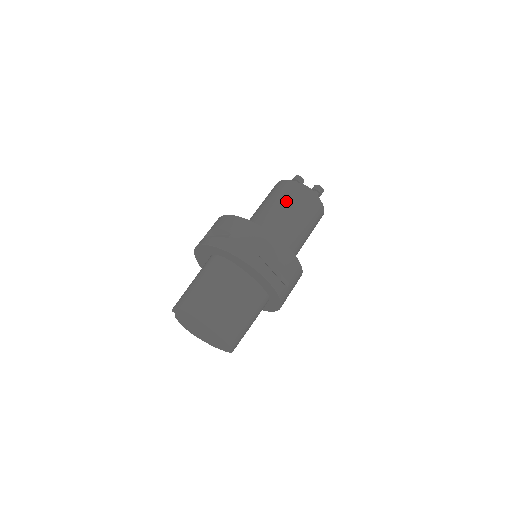
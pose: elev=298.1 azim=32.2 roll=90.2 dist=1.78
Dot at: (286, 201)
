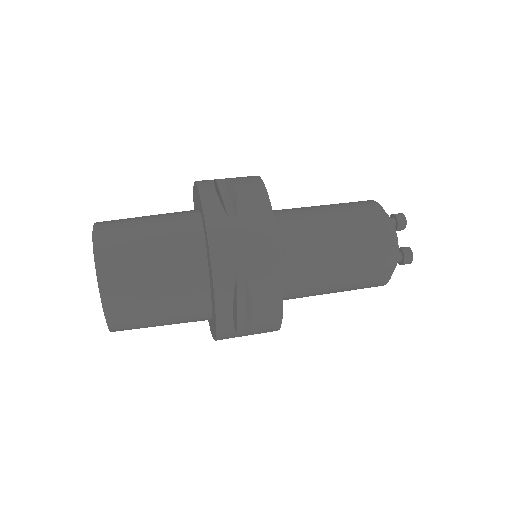
Dot at: (354, 236)
